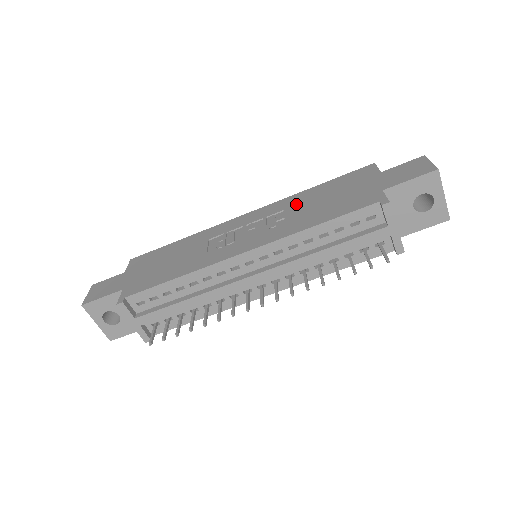
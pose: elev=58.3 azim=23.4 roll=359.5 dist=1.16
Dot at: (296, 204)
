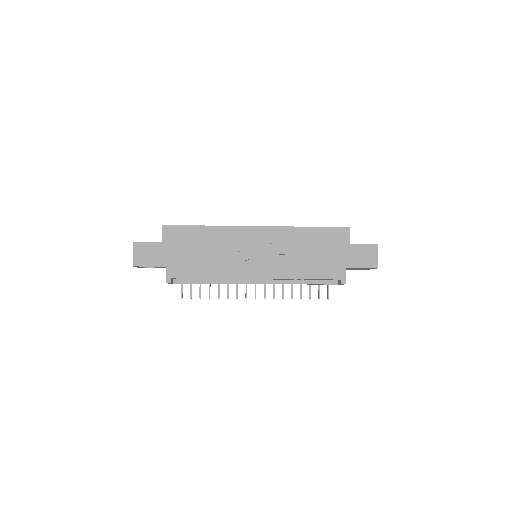
Dot at: (294, 242)
